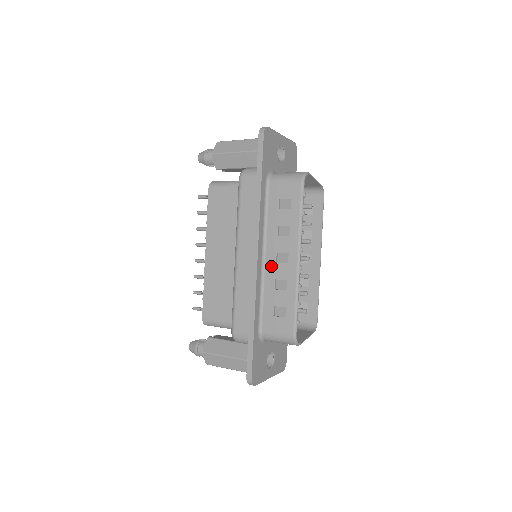
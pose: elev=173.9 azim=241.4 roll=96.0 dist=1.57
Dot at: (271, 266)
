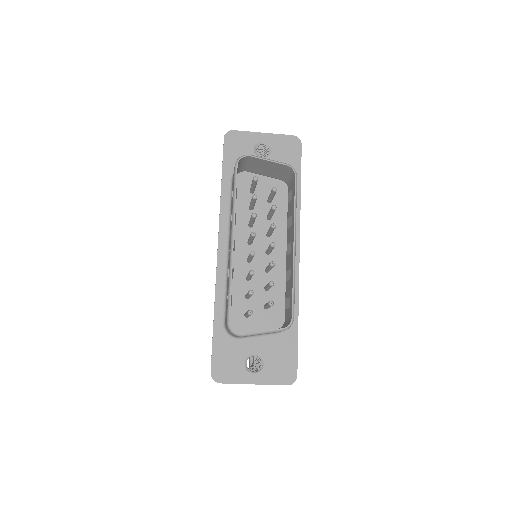
Dot at: occluded
